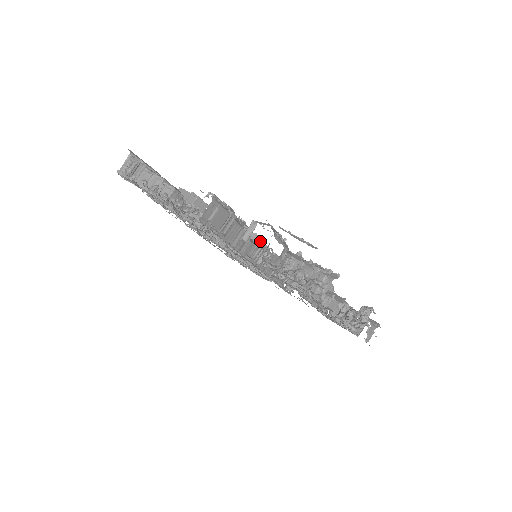
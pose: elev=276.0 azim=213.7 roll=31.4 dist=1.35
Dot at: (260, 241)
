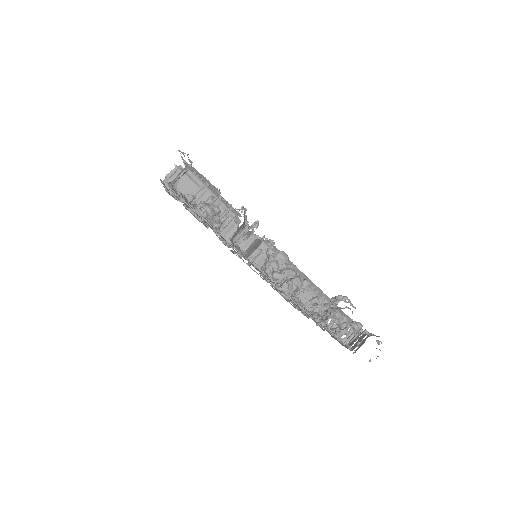
Dot at: (253, 235)
